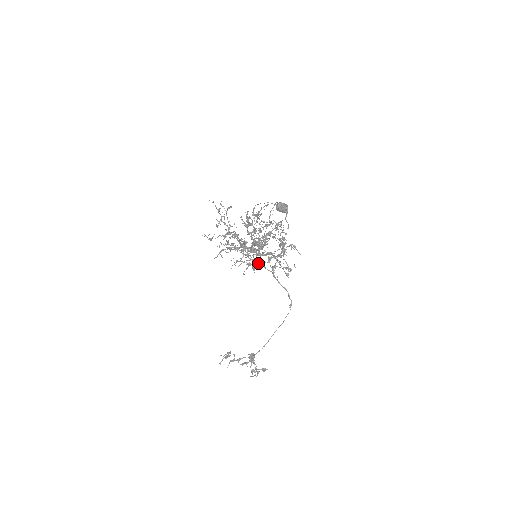
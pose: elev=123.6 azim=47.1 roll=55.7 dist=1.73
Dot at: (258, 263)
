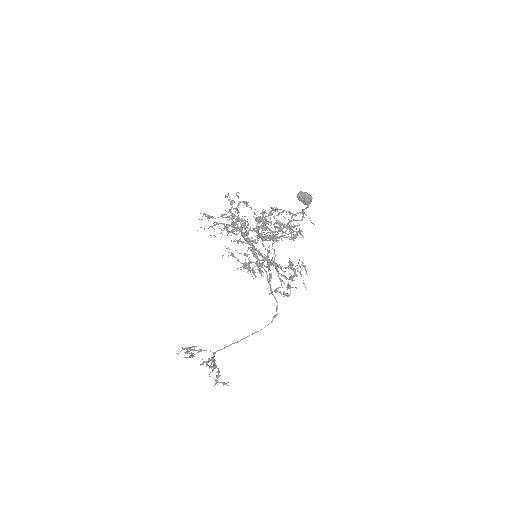
Dot at: (254, 256)
